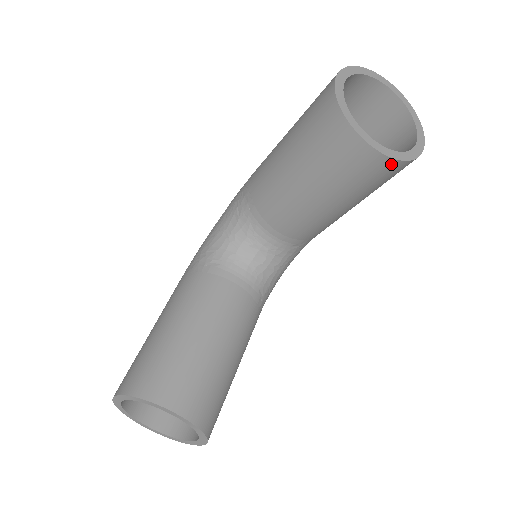
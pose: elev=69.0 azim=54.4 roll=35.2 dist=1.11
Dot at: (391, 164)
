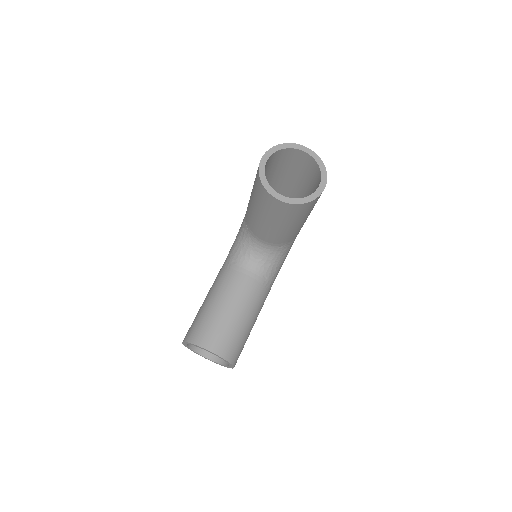
Dot at: (297, 206)
